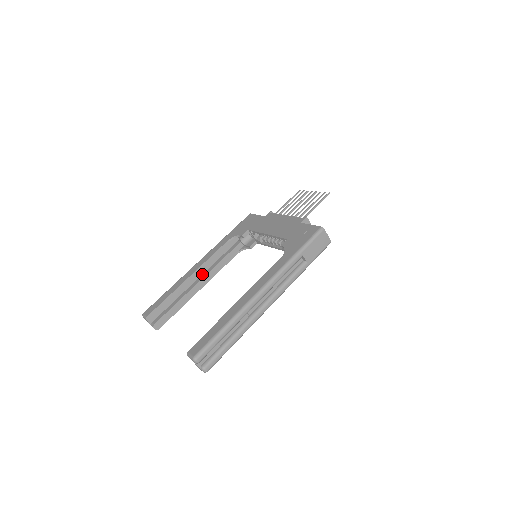
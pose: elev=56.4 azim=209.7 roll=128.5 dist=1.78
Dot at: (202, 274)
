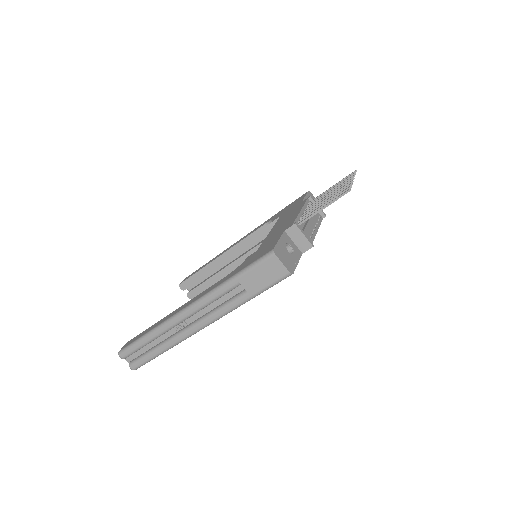
Dot at: (241, 254)
